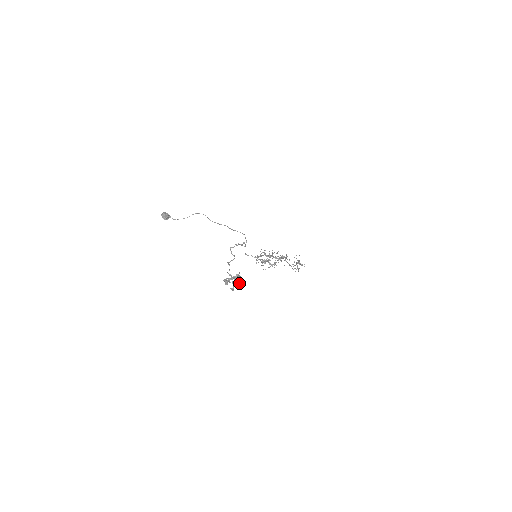
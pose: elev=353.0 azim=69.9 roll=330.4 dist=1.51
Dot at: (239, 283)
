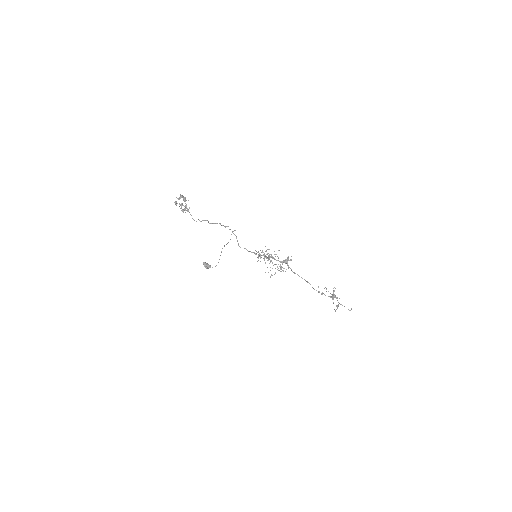
Dot at: (189, 208)
